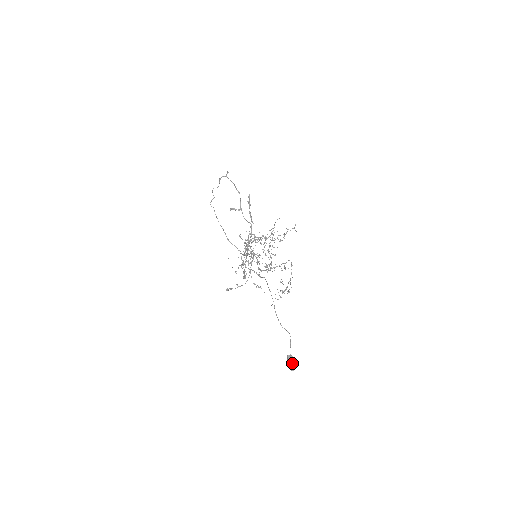
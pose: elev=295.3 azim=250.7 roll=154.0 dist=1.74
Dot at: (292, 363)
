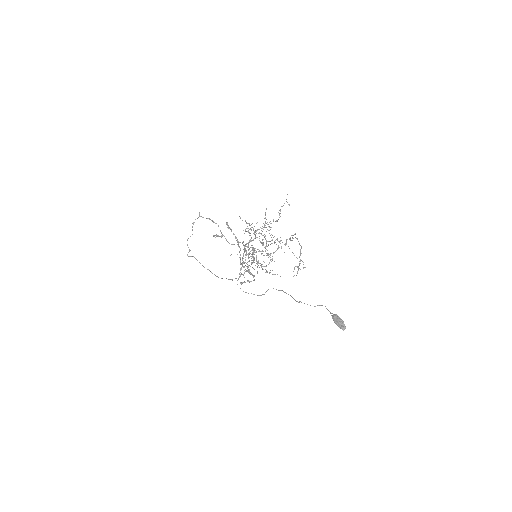
Dot at: (340, 319)
